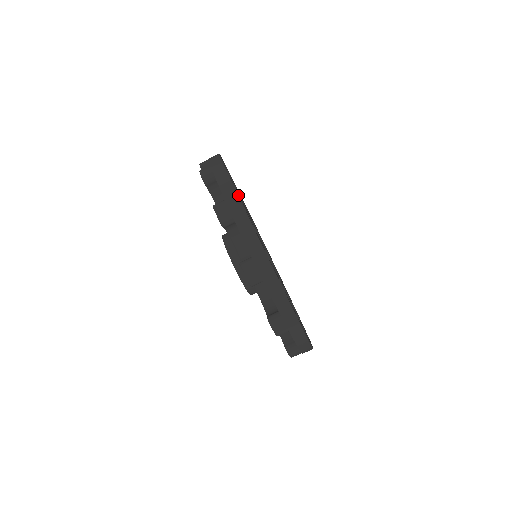
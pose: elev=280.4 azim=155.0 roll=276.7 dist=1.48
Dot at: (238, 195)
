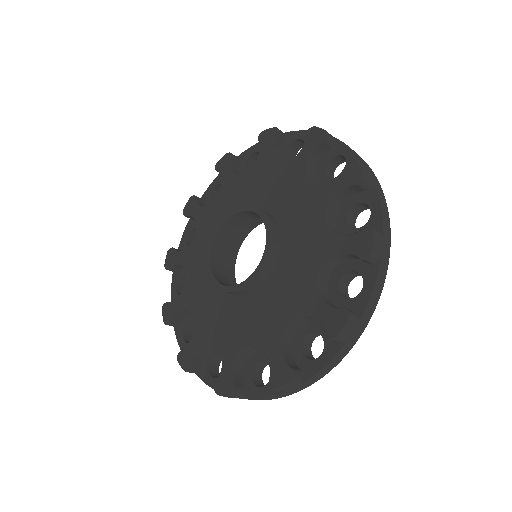
Dot at: occluded
